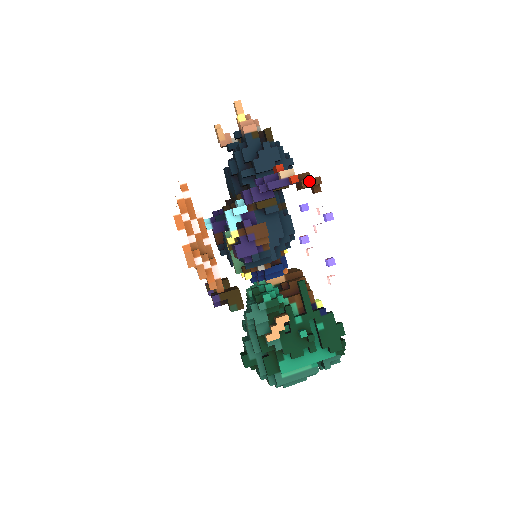
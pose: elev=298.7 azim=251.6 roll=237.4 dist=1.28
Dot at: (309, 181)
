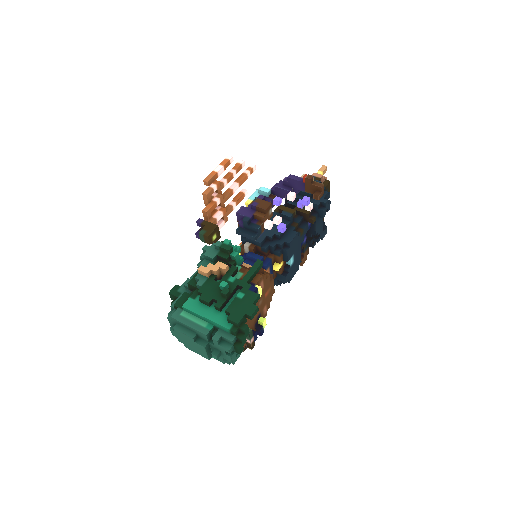
Dot at: (315, 182)
